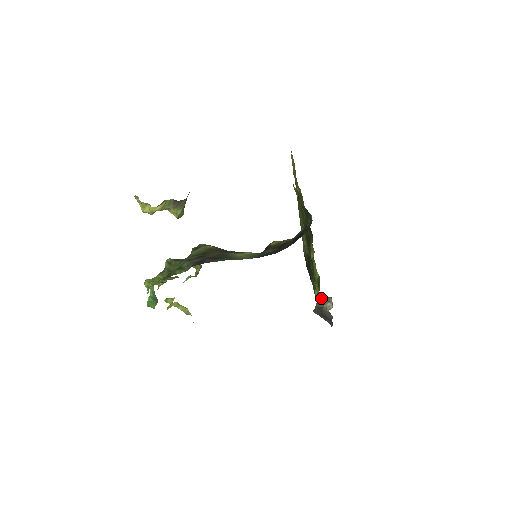
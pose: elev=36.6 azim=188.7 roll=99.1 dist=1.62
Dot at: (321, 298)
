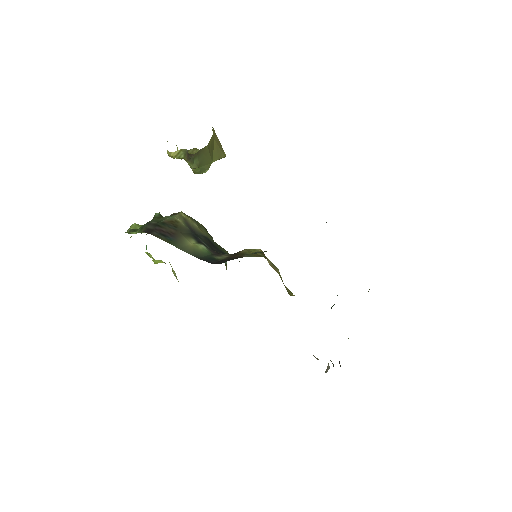
Dot at: occluded
